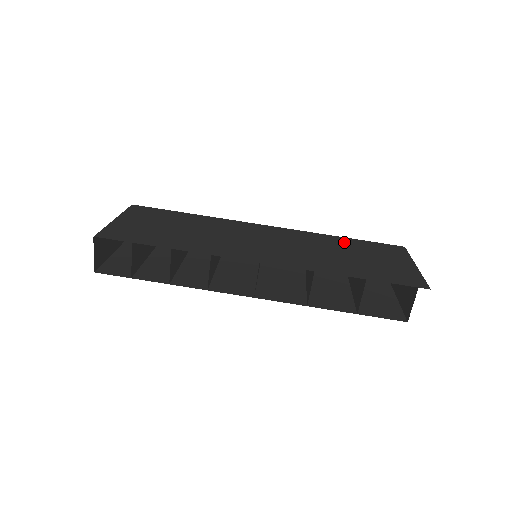
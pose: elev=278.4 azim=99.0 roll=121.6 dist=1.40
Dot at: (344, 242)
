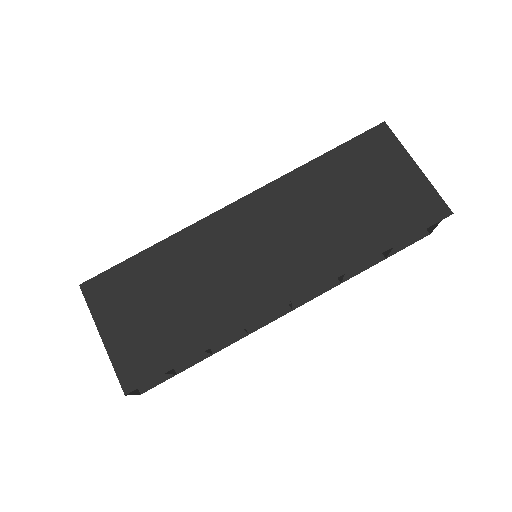
Dot at: (327, 171)
